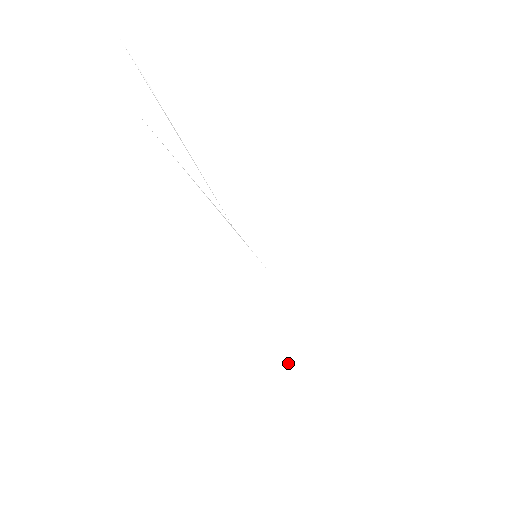
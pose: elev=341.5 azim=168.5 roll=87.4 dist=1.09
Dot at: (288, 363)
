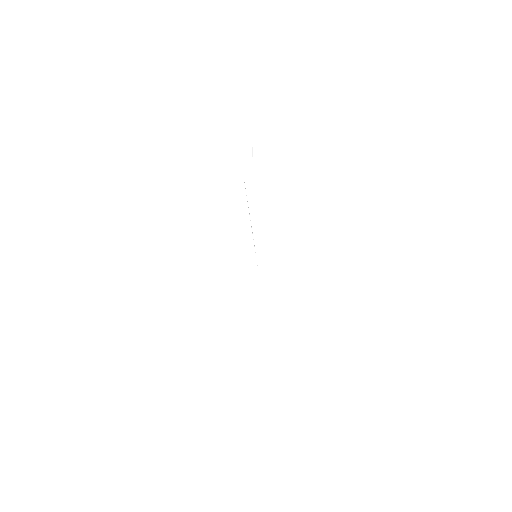
Dot at: (236, 347)
